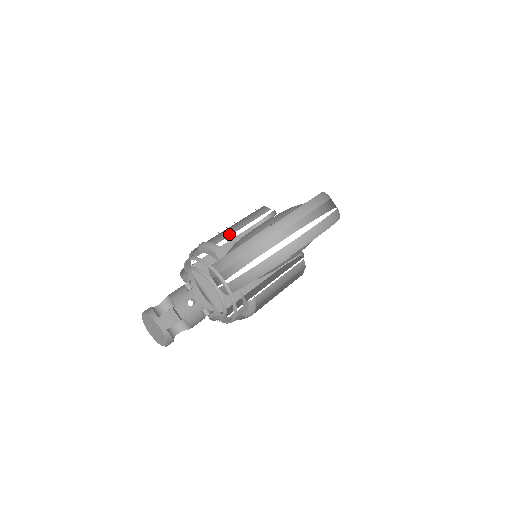
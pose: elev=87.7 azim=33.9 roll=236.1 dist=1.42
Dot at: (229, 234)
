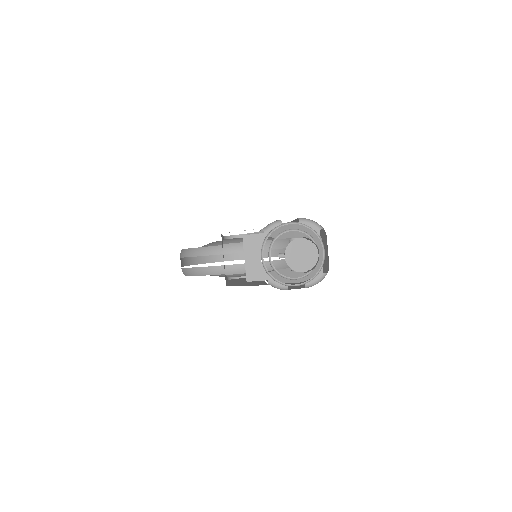
Dot at: occluded
